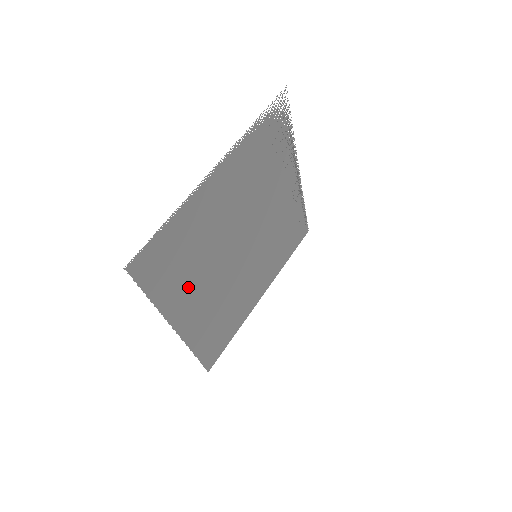
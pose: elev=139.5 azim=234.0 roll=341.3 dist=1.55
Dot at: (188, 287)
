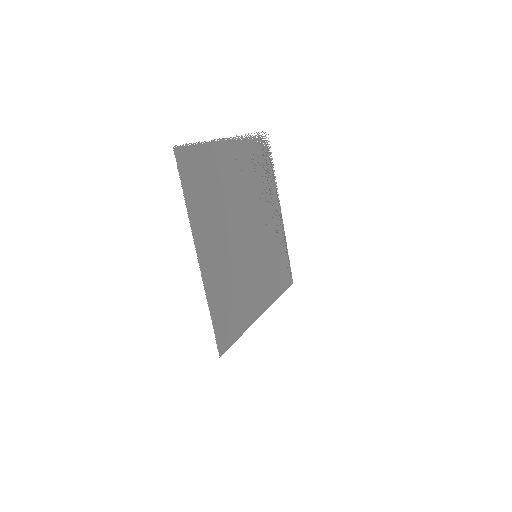
Dot at: (209, 221)
